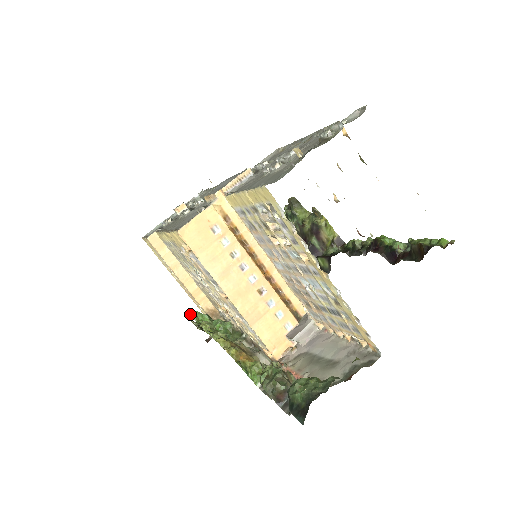
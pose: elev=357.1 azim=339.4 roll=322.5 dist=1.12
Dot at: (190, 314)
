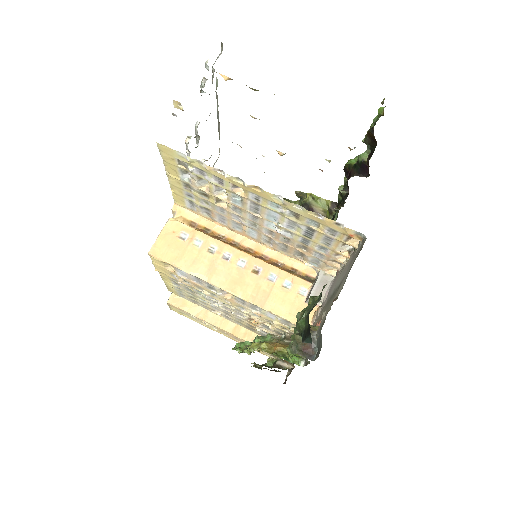
Dot at: (233, 349)
